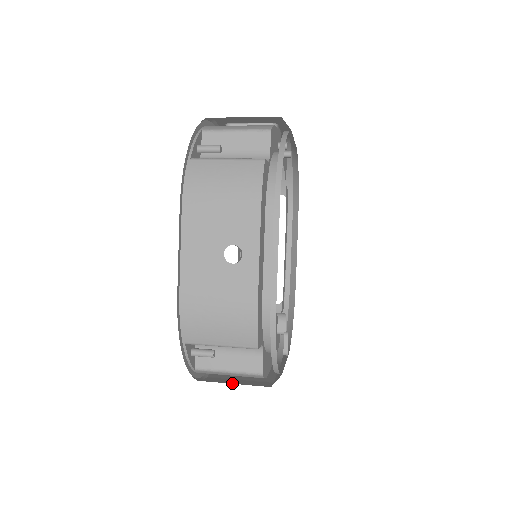
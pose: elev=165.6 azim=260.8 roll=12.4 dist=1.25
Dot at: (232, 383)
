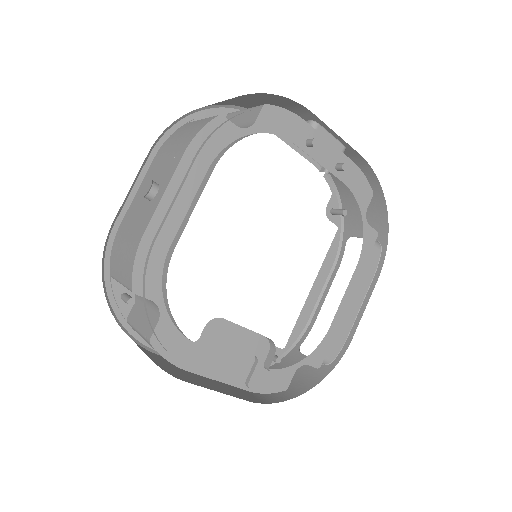
Dot at: occluded
